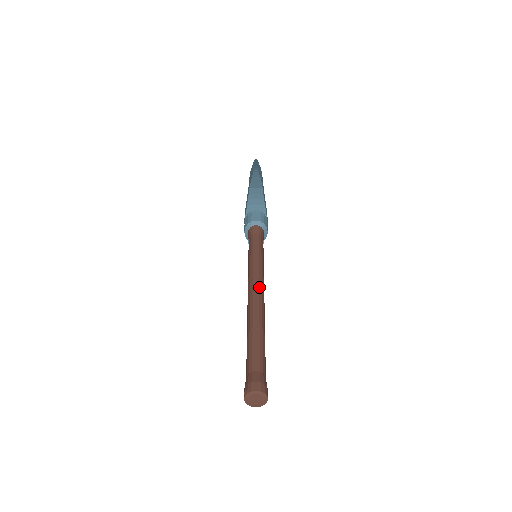
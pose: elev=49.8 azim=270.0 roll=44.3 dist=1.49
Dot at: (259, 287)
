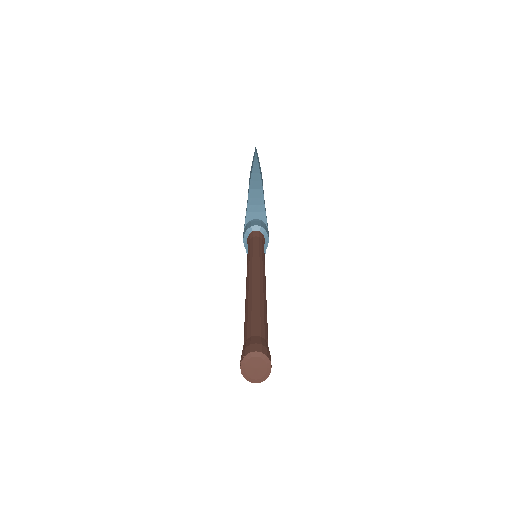
Dot at: (259, 272)
